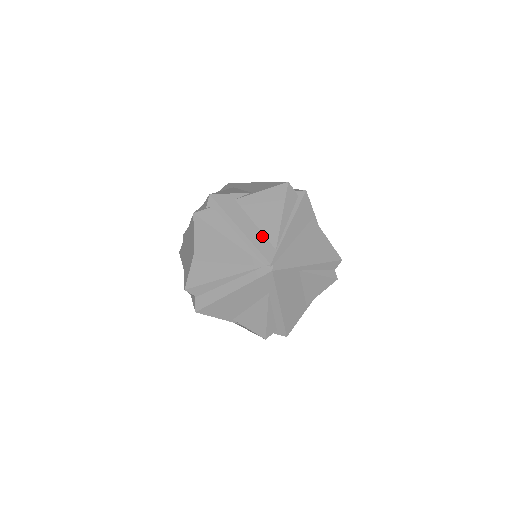
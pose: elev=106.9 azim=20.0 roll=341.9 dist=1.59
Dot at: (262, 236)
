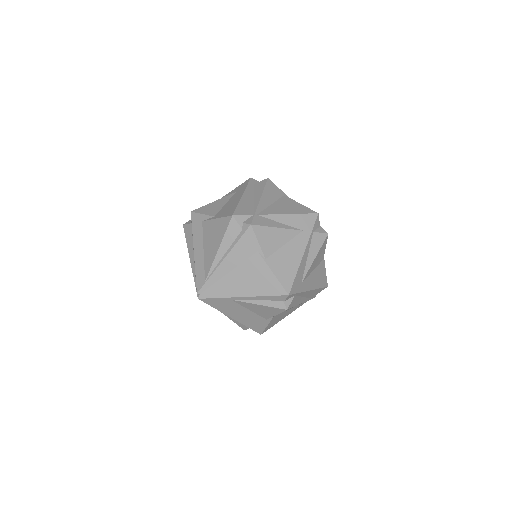
Dot at: (203, 265)
